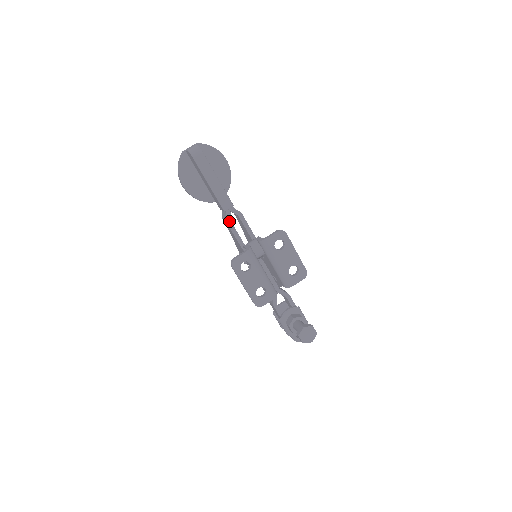
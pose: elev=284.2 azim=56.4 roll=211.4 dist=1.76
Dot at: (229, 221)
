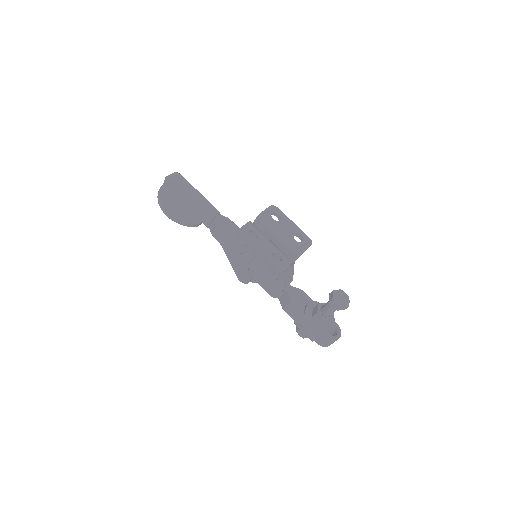
Dot at: (220, 225)
